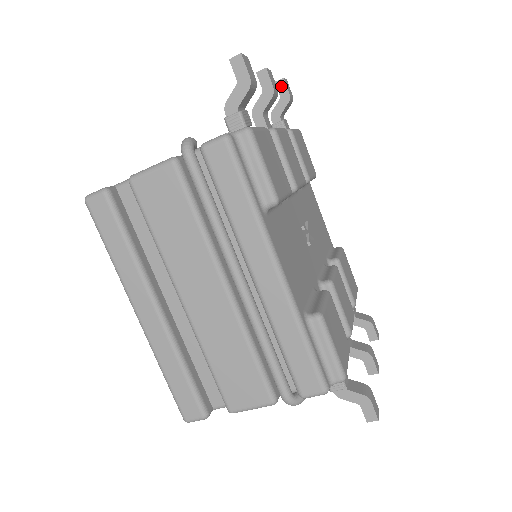
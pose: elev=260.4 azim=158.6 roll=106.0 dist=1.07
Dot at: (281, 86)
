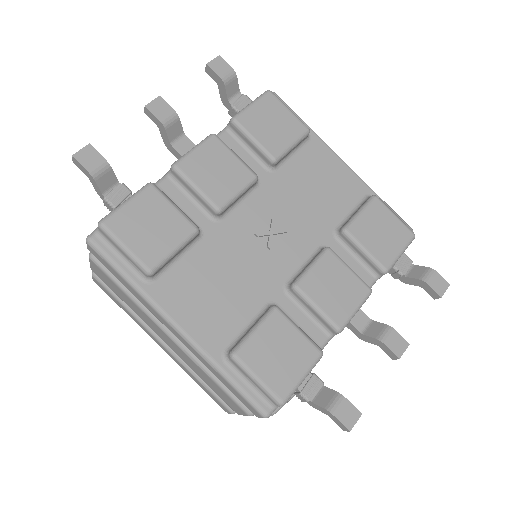
Dot at: (210, 73)
